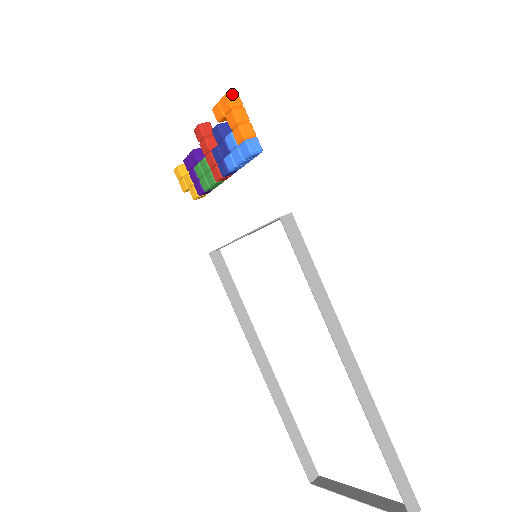
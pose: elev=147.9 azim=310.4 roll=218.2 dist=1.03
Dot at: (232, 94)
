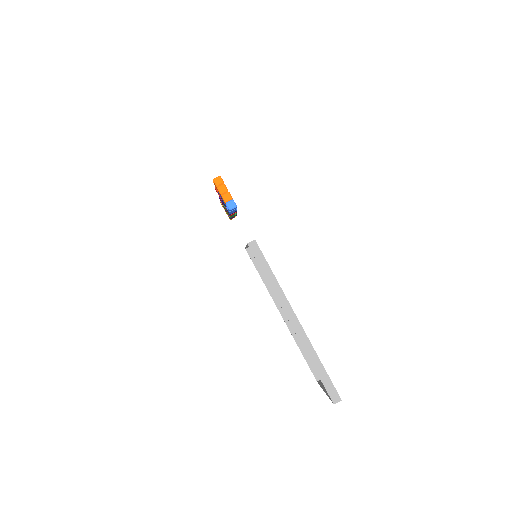
Dot at: (217, 178)
